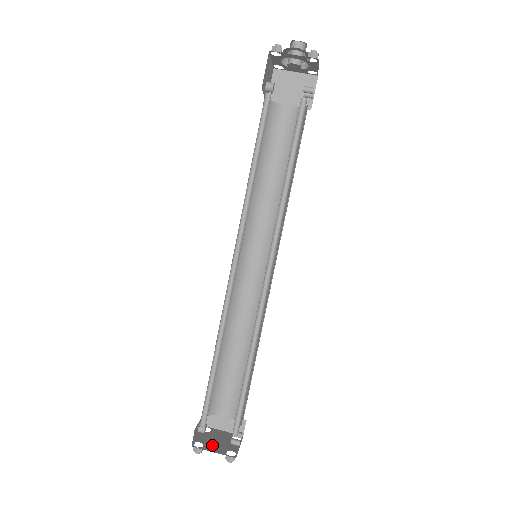
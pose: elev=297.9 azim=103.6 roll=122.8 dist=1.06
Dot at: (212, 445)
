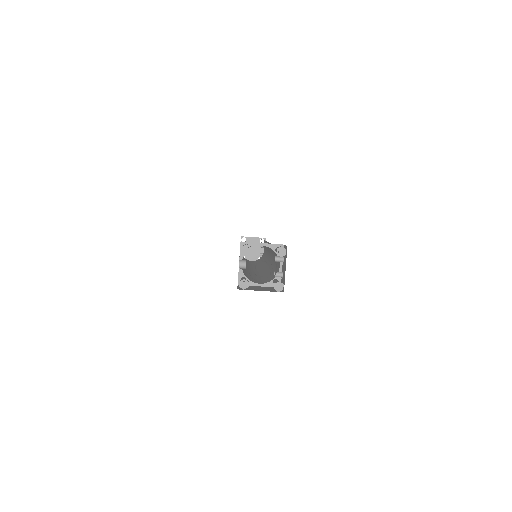
Dot at: (250, 256)
